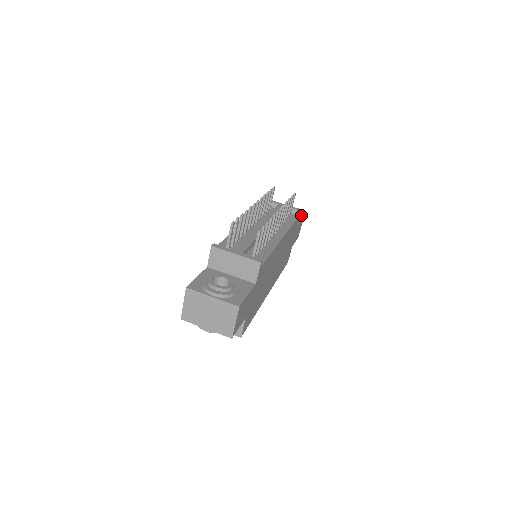
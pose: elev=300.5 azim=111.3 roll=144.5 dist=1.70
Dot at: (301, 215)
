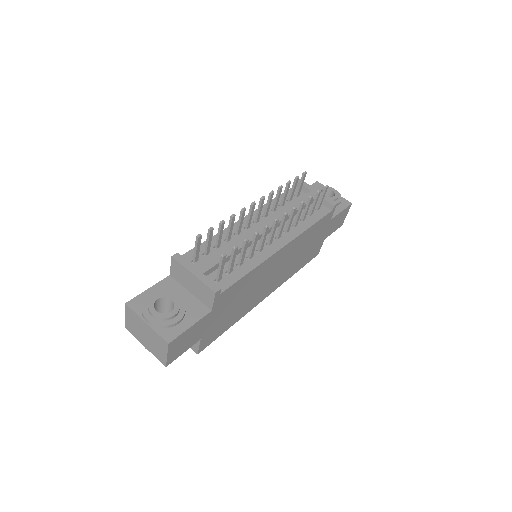
Dot at: (348, 202)
